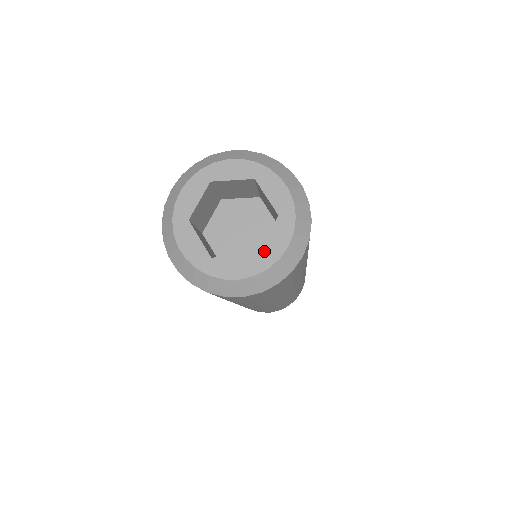
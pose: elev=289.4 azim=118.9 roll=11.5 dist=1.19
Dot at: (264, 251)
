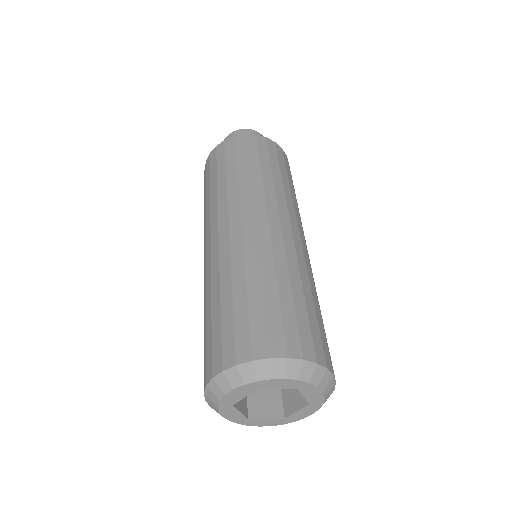
Dot at: (311, 401)
